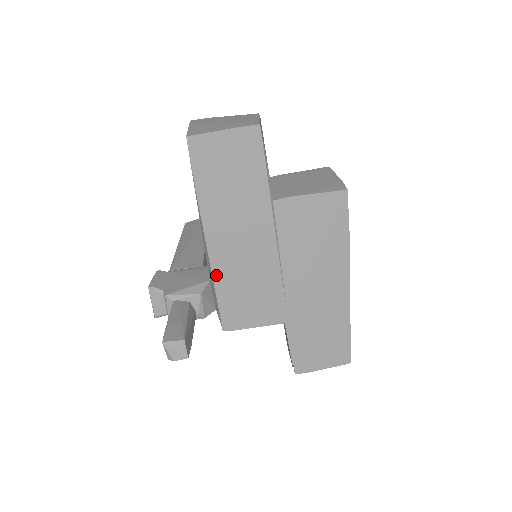
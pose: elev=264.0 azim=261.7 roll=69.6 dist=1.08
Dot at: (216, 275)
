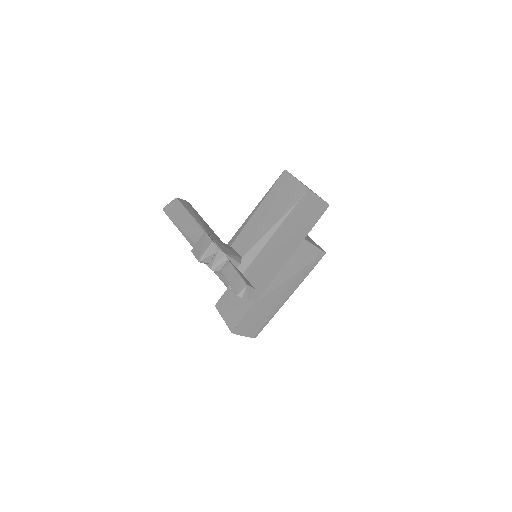
Dot at: (256, 258)
